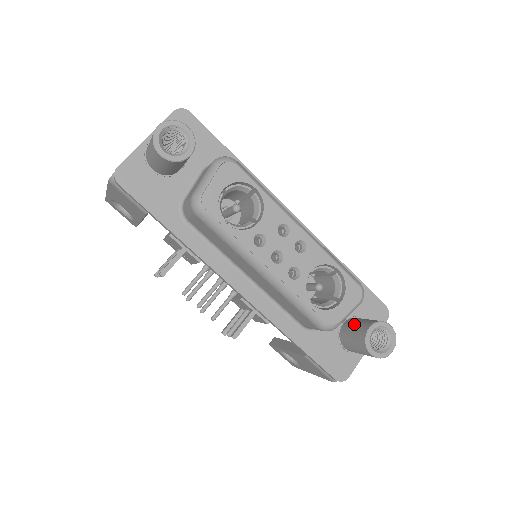
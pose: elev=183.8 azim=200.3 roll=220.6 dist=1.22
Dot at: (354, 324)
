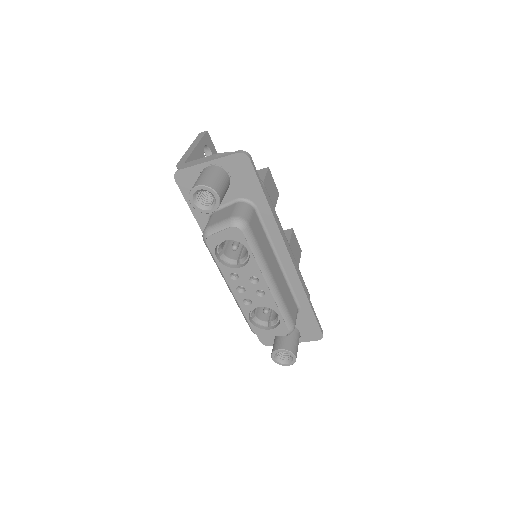
Dot at: occluded
